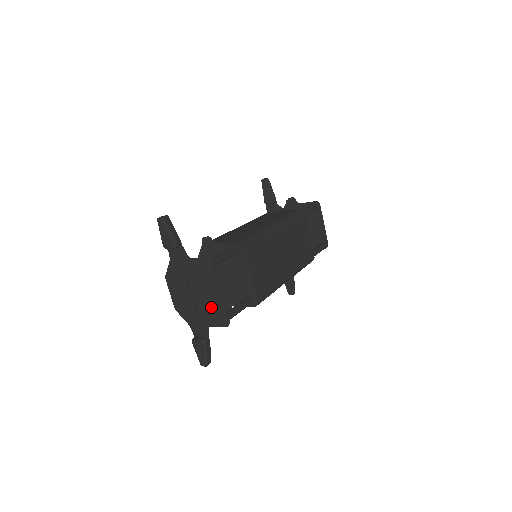
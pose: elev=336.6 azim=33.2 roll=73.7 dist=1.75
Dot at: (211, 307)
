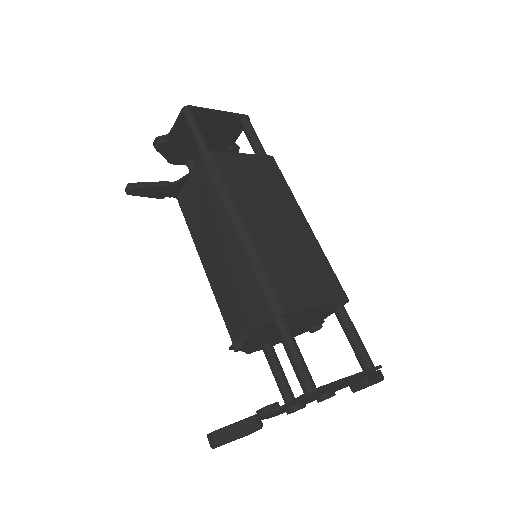
Dot at: (348, 382)
